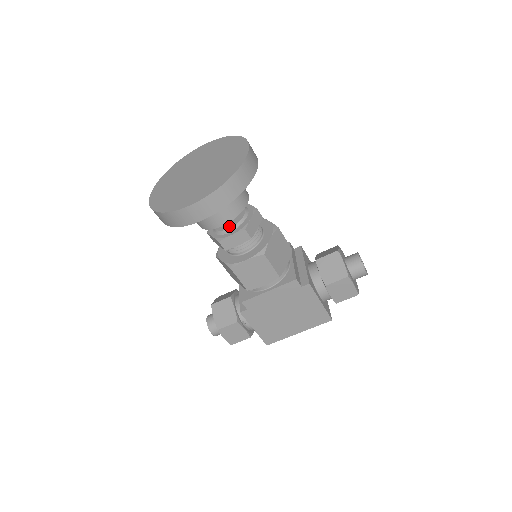
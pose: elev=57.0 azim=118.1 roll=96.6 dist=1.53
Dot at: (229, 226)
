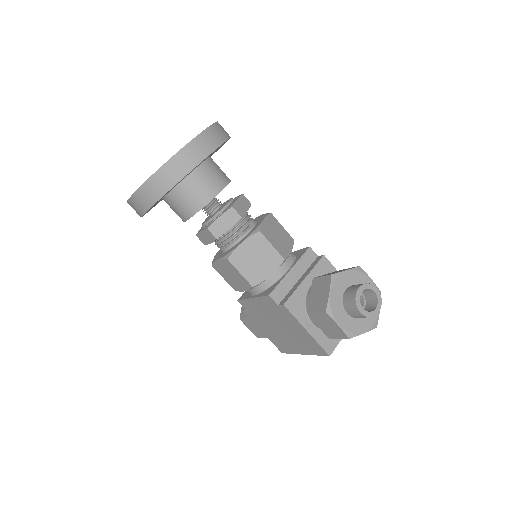
Dot at: (205, 221)
